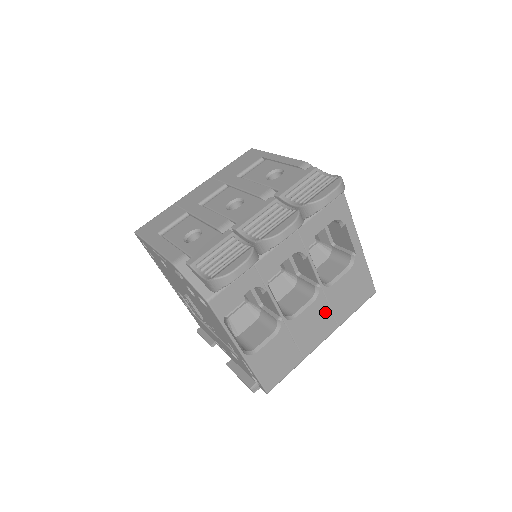
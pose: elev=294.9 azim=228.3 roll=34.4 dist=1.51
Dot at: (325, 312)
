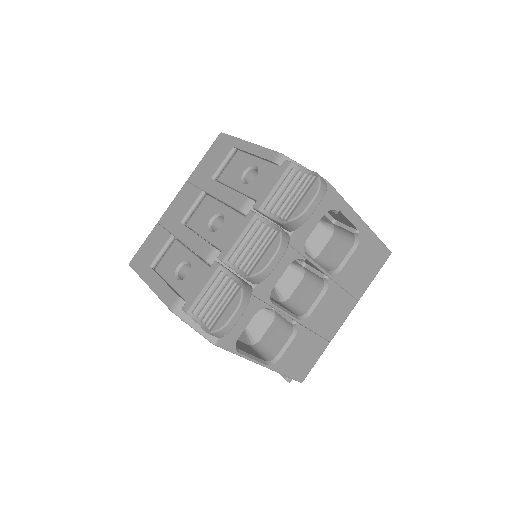
Dot at: (340, 295)
